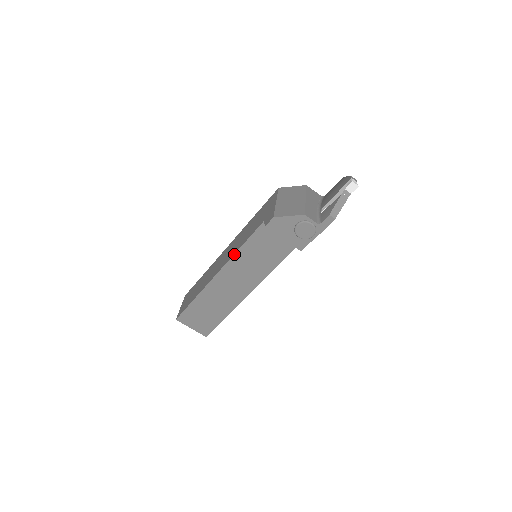
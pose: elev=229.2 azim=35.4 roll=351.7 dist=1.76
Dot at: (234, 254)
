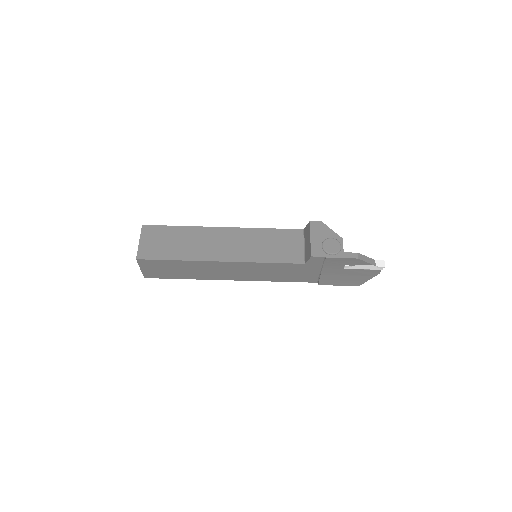
Dot at: (256, 228)
